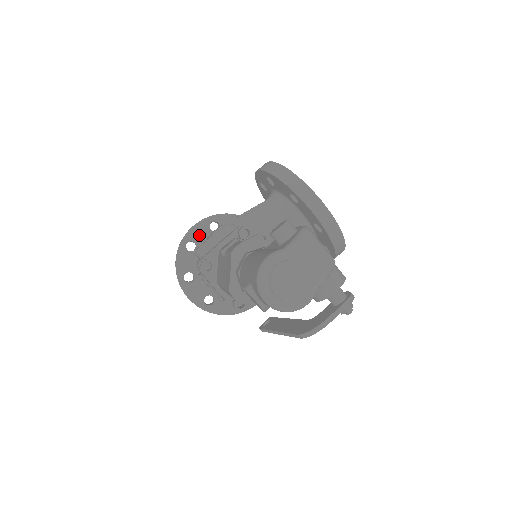
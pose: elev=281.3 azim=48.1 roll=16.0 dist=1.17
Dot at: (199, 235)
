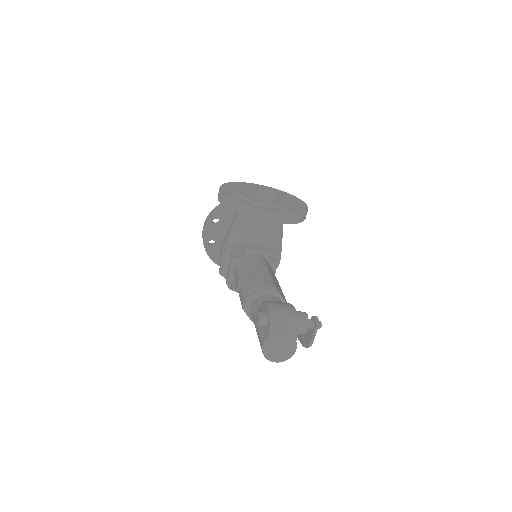
Dot at: (211, 234)
